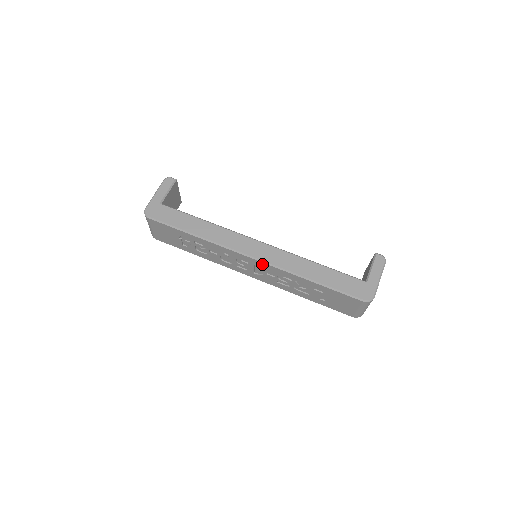
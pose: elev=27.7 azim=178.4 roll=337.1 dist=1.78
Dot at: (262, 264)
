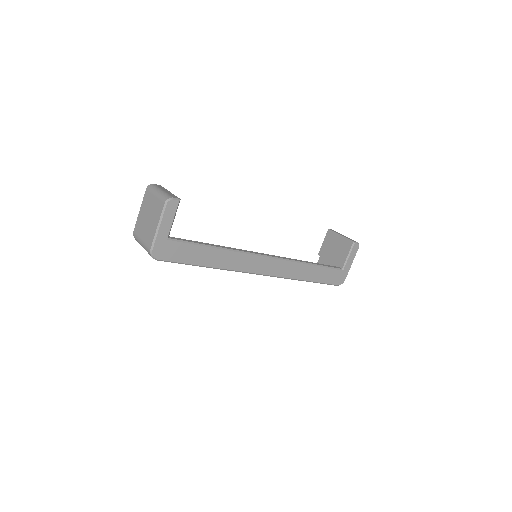
Dot at: occluded
